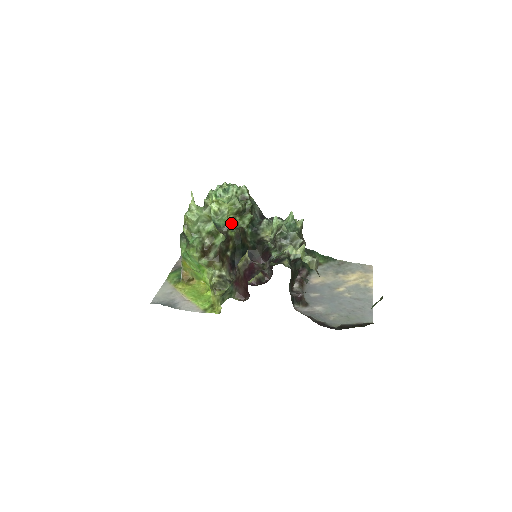
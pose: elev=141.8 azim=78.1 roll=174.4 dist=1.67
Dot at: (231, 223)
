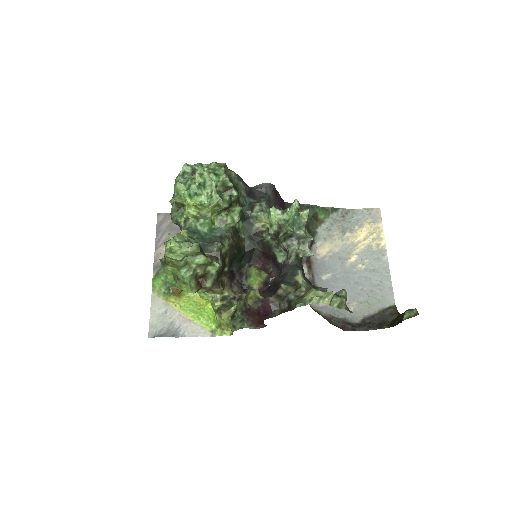
Dot at: (217, 223)
